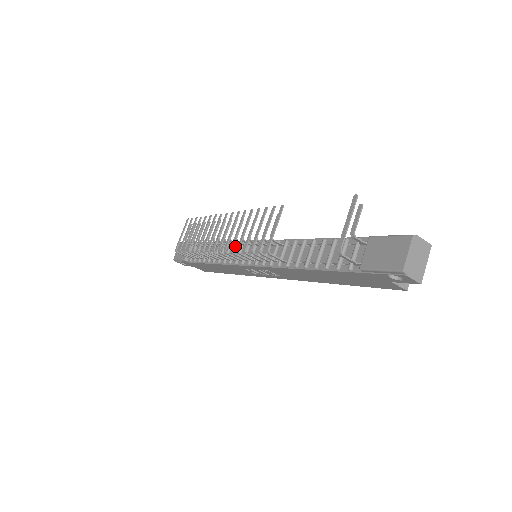
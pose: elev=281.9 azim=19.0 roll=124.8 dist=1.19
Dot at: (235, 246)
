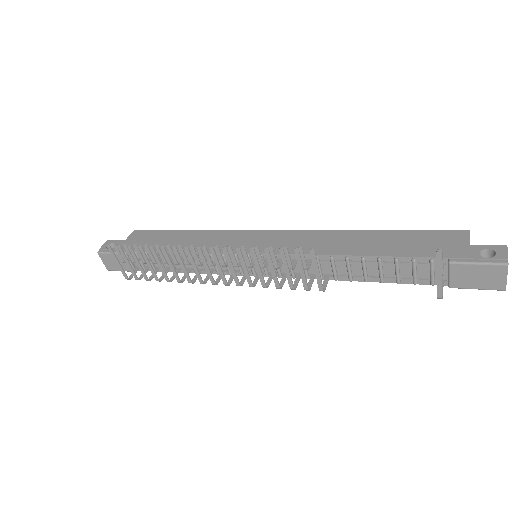
Dot at: (225, 260)
